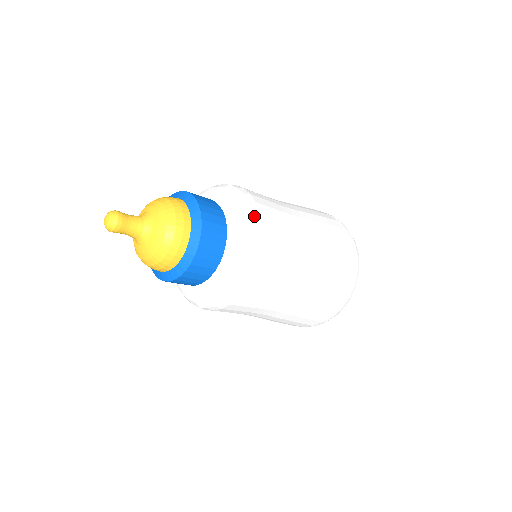
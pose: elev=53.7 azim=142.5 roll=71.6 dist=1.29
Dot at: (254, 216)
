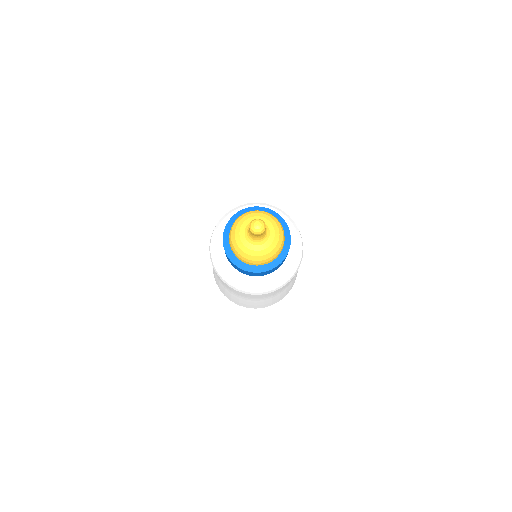
Dot at: (301, 260)
